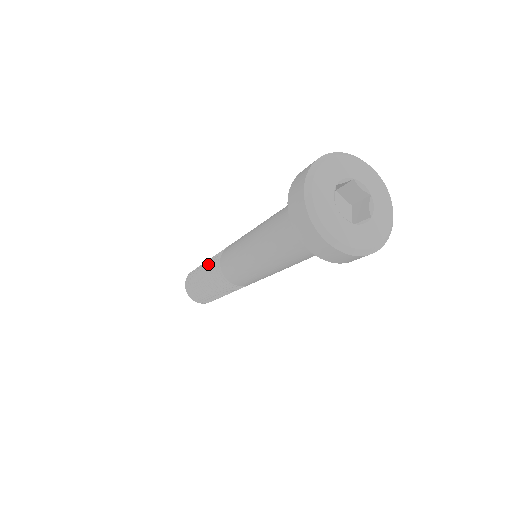
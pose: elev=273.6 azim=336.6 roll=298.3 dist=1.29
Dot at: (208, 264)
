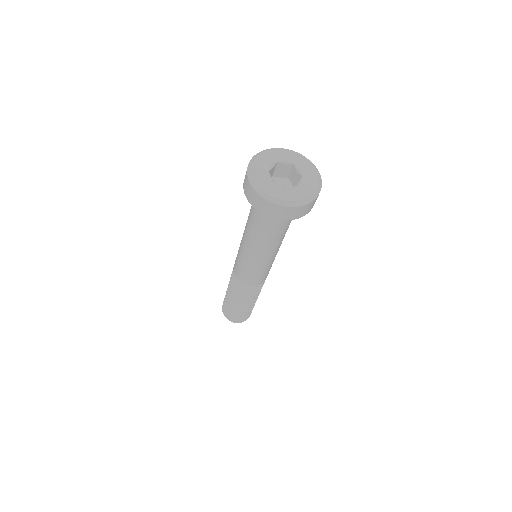
Dot at: occluded
